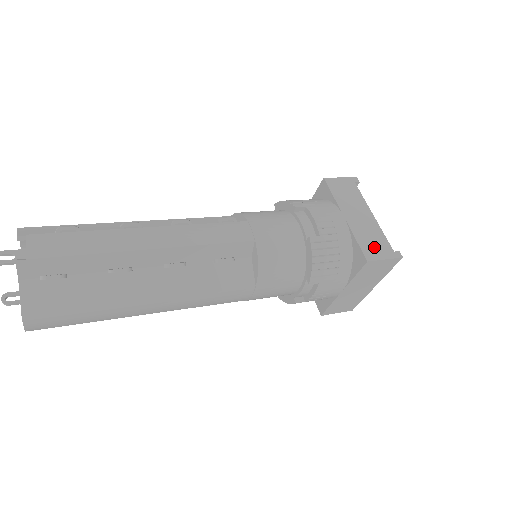
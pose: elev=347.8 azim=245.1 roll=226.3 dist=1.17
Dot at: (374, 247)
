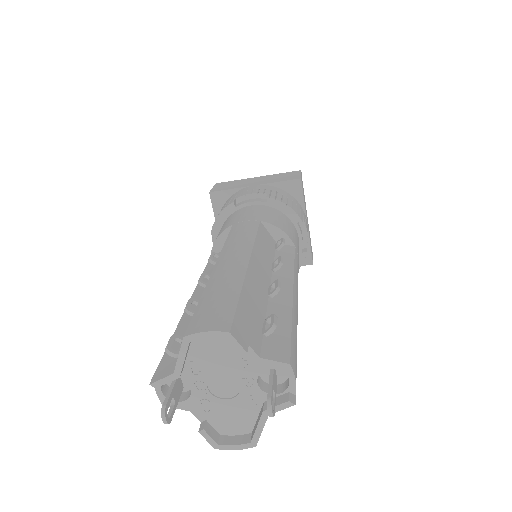
Dot at: (311, 248)
